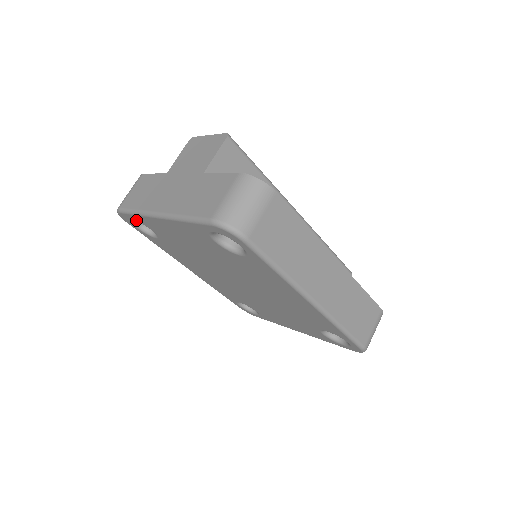
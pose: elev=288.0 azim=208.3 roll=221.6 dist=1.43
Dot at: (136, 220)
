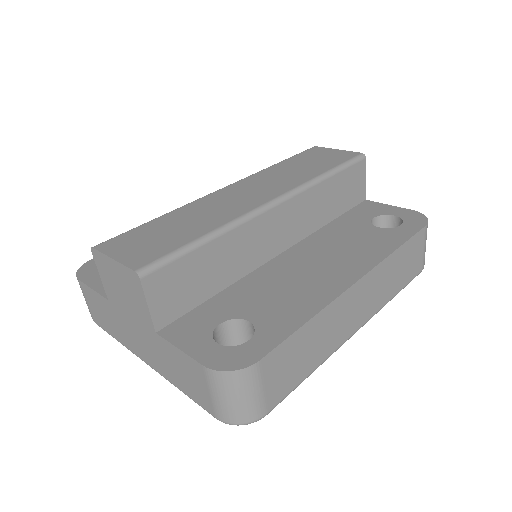
Dot at: occluded
